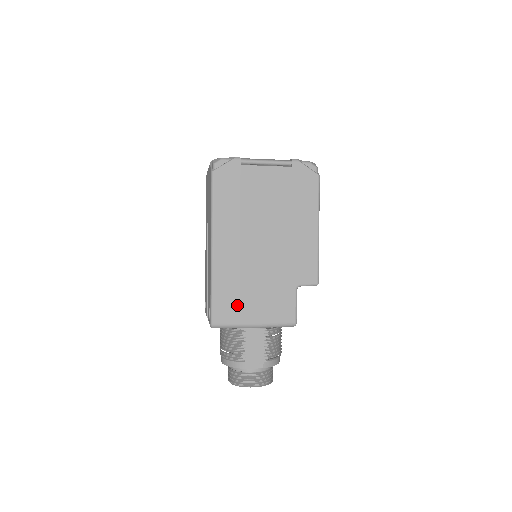
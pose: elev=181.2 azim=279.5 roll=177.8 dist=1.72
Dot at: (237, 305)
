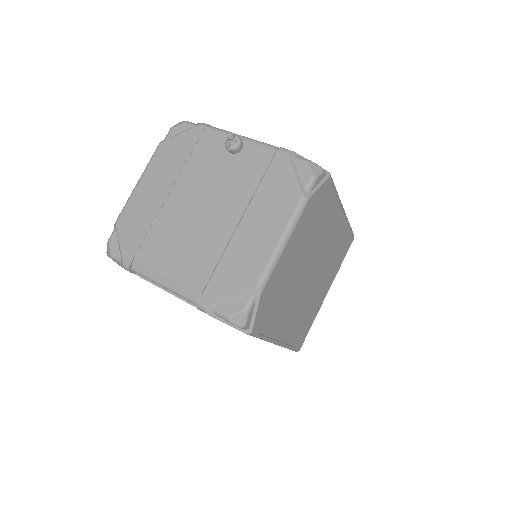
Dot at: occluded
